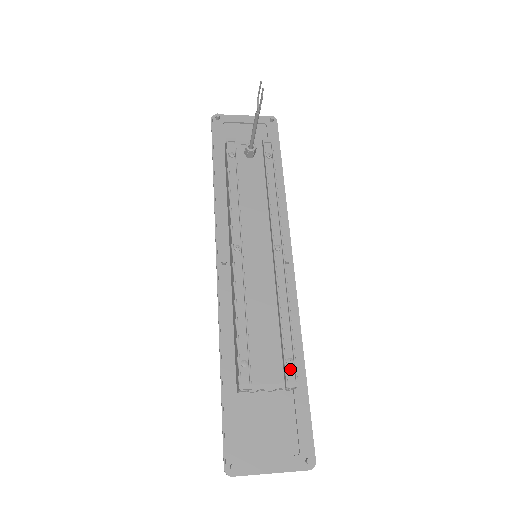
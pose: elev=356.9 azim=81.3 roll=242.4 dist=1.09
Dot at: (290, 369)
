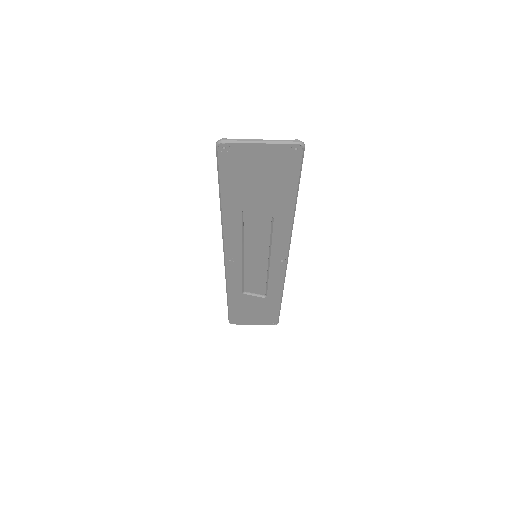
Dot at: occluded
